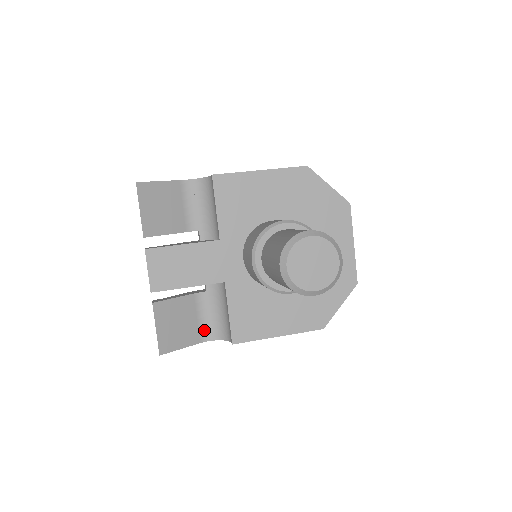
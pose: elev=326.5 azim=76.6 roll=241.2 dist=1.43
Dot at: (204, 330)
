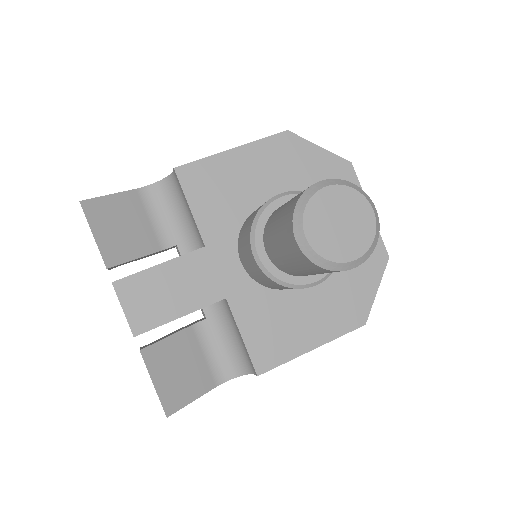
Dot at: (216, 369)
